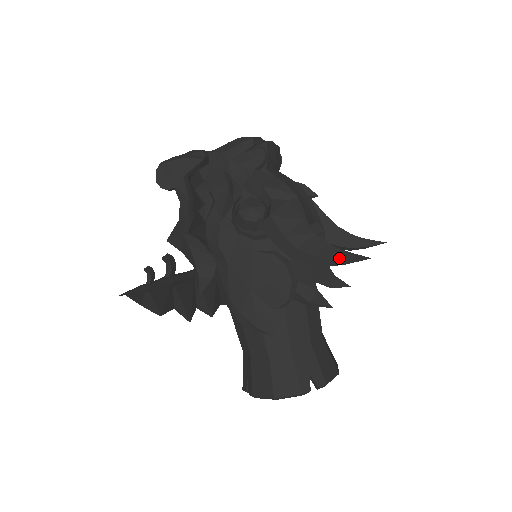
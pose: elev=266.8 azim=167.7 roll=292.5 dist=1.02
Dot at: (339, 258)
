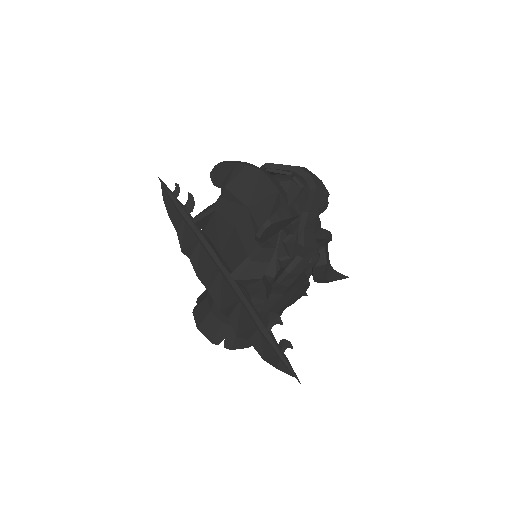
Dot at: (338, 279)
